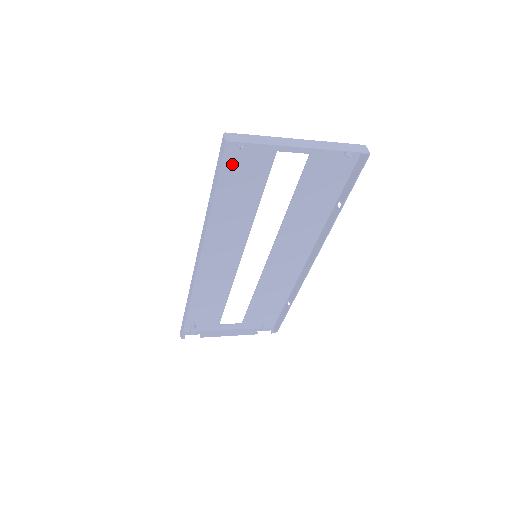
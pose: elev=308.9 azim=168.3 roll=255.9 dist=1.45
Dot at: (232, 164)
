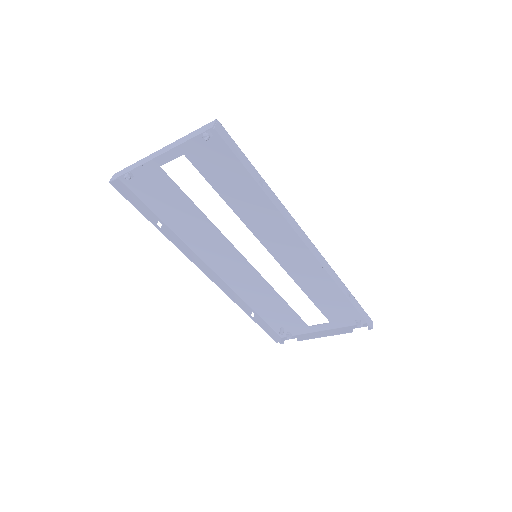
Dot at: (146, 192)
